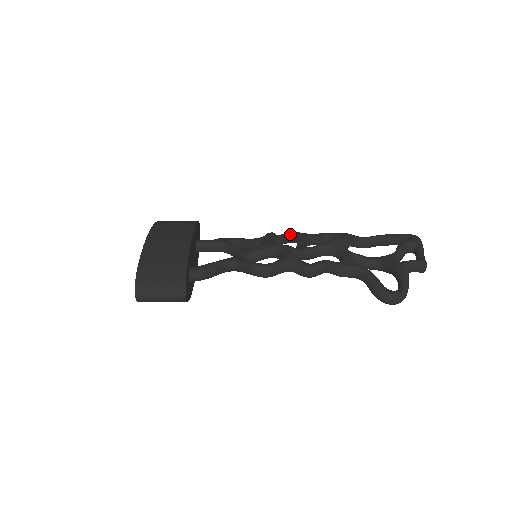
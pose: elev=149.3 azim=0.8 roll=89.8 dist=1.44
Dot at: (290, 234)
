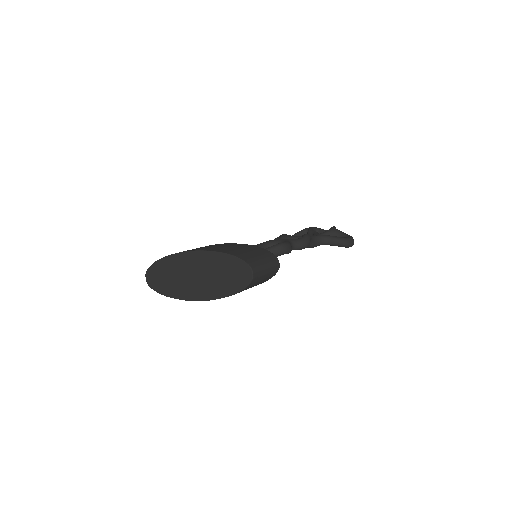
Dot at: occluded
